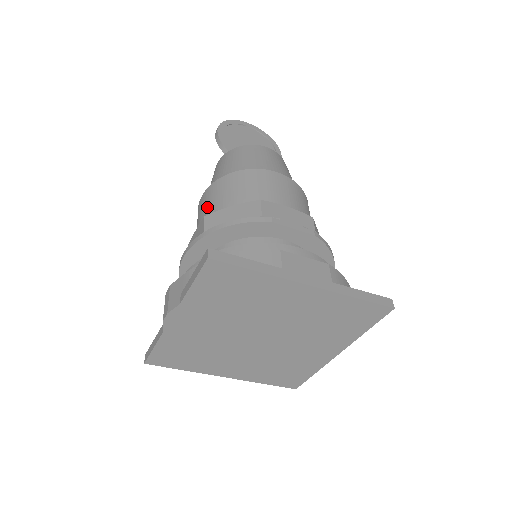
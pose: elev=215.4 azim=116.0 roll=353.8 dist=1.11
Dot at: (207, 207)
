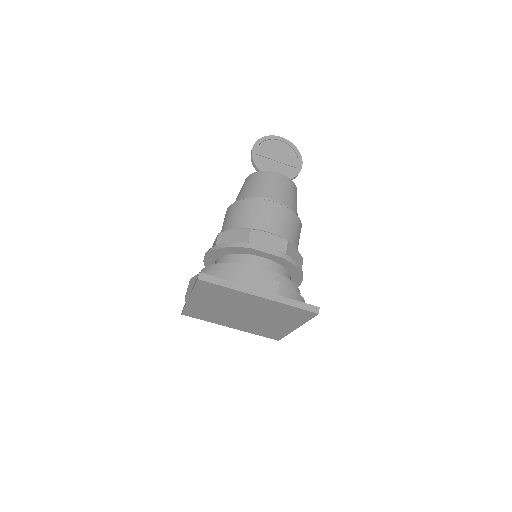
Dot at: (225, 222)
